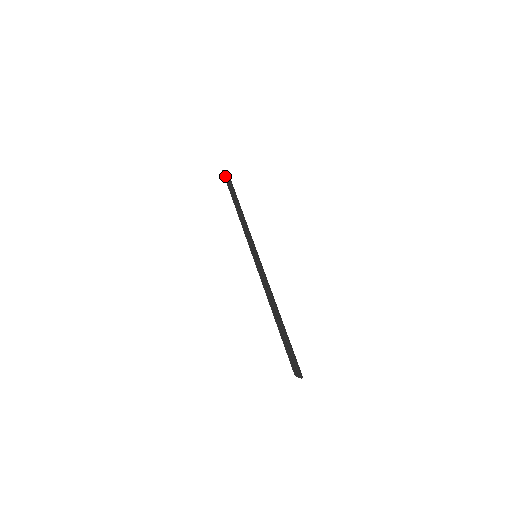
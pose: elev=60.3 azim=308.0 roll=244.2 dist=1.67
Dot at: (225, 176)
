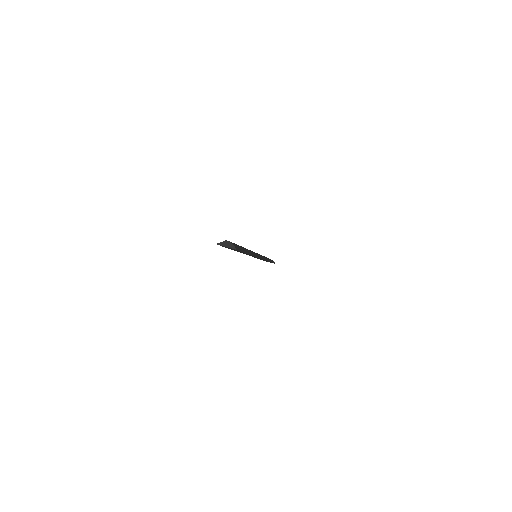
Dot at: occluded
